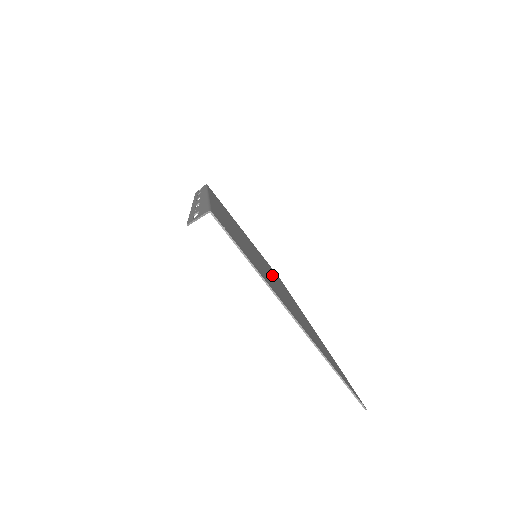
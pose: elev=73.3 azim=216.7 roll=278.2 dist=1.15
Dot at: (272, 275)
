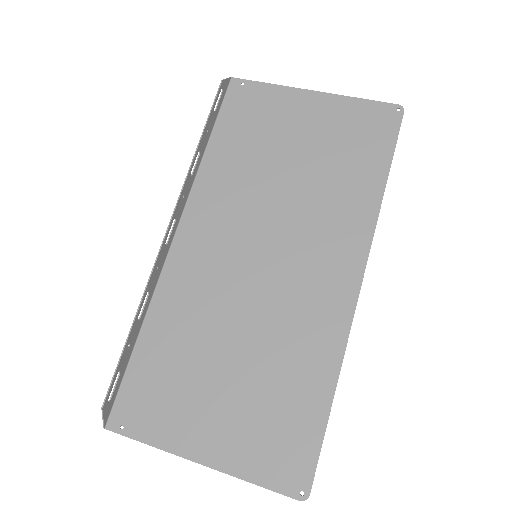
Dot at: (285, 256)
